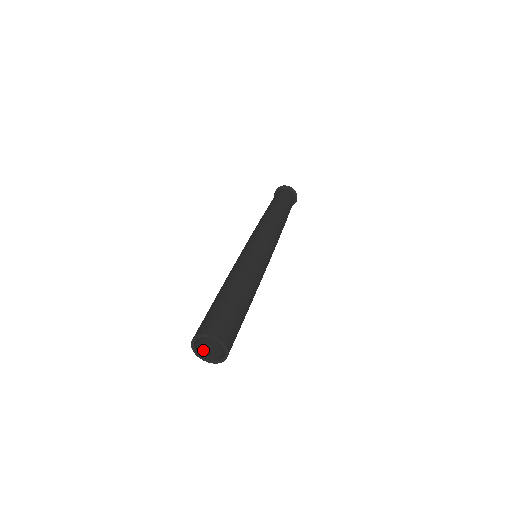
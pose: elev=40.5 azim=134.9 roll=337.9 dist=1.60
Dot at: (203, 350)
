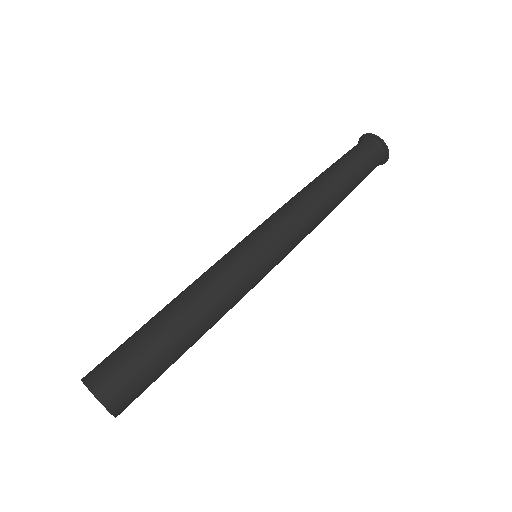
Dot at: occluded
